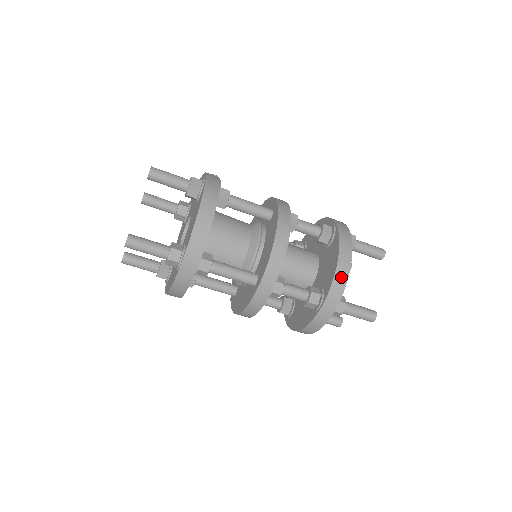
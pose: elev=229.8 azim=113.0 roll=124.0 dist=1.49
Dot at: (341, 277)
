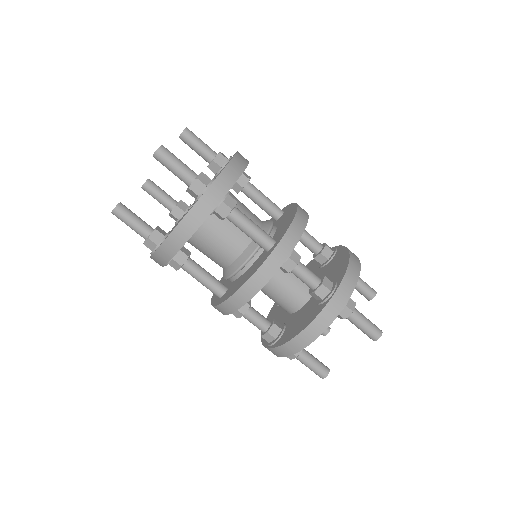
Dot at: (354, 268)
